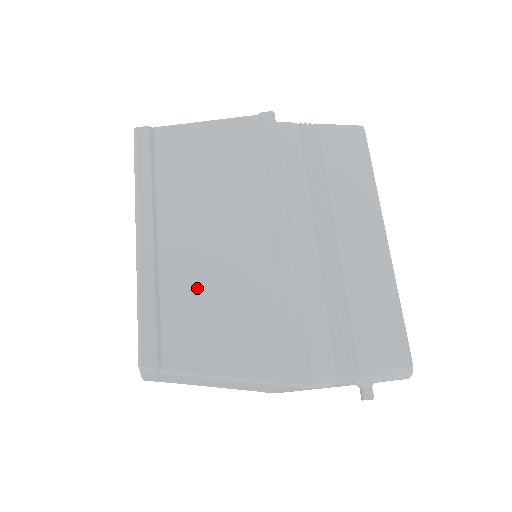
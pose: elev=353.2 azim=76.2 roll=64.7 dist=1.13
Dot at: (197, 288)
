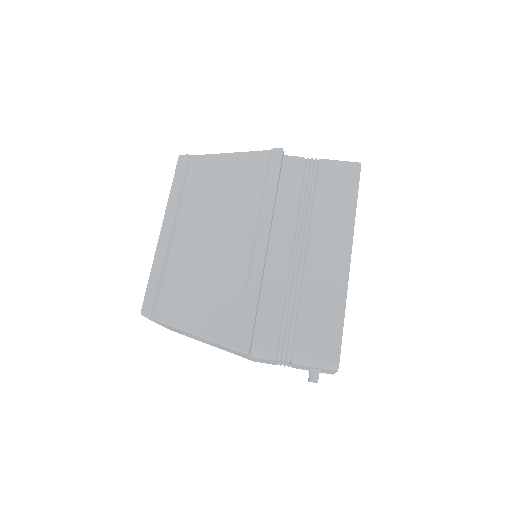
Dot at: (190, 270)
